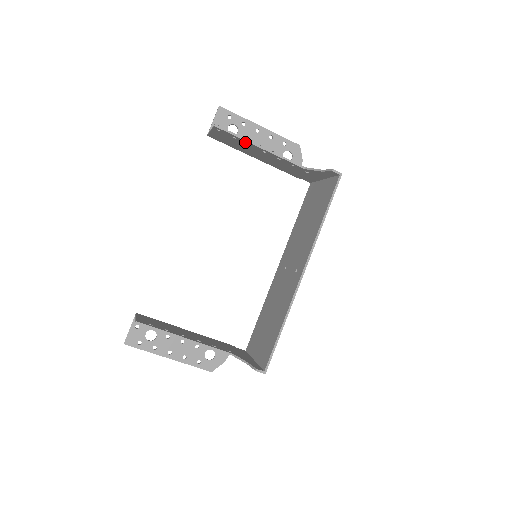
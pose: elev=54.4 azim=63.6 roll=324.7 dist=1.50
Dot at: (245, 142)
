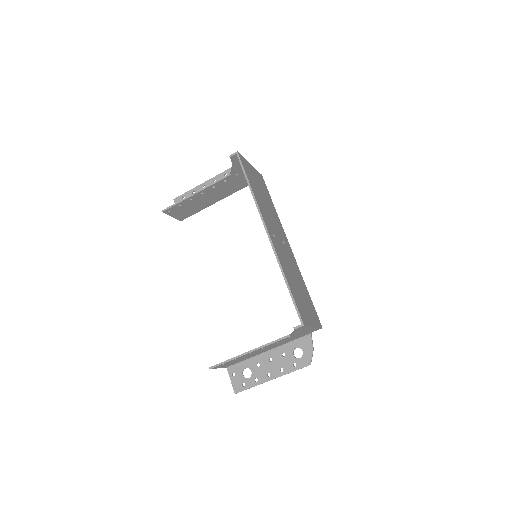
Dot at: (187, 201)
